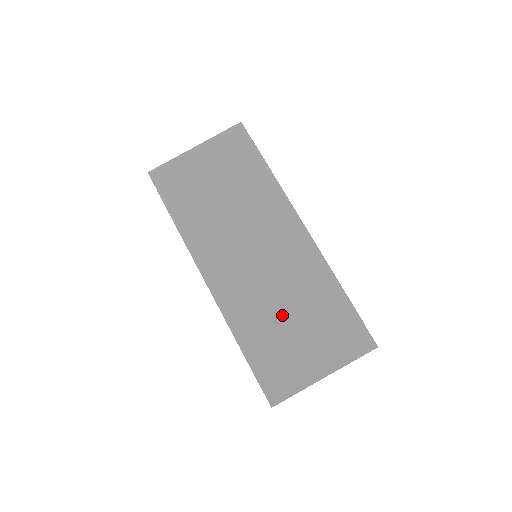
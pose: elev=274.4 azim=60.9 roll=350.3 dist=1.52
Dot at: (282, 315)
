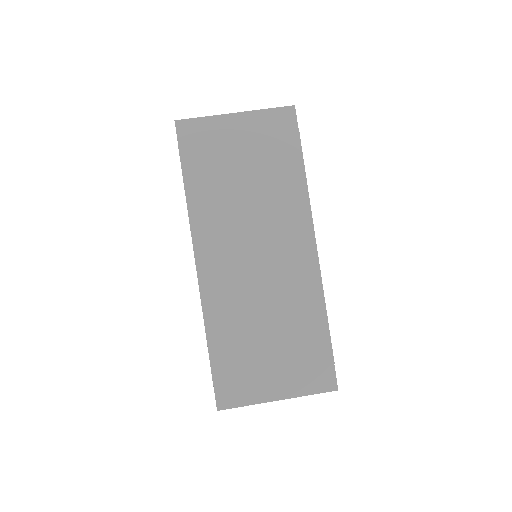
Dot at: (260, 328)
